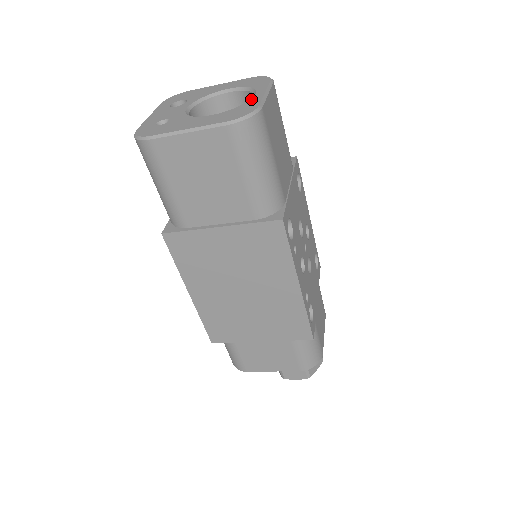
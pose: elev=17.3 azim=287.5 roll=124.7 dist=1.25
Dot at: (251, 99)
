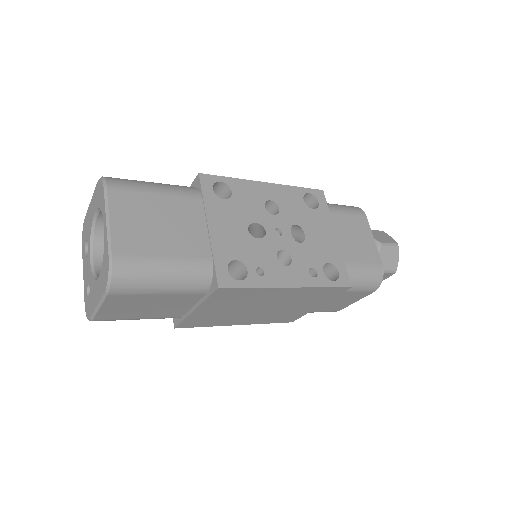
Dot at: (104, 241)
